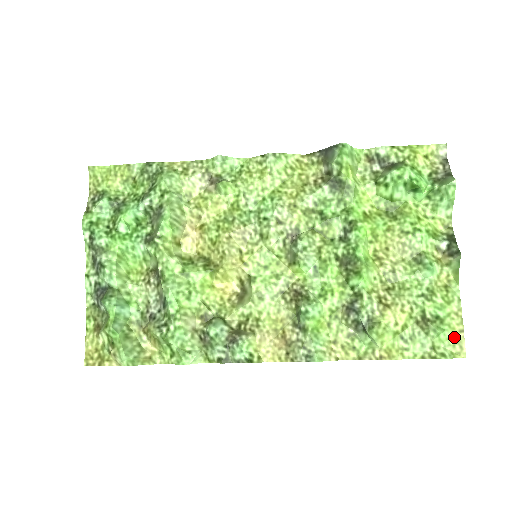
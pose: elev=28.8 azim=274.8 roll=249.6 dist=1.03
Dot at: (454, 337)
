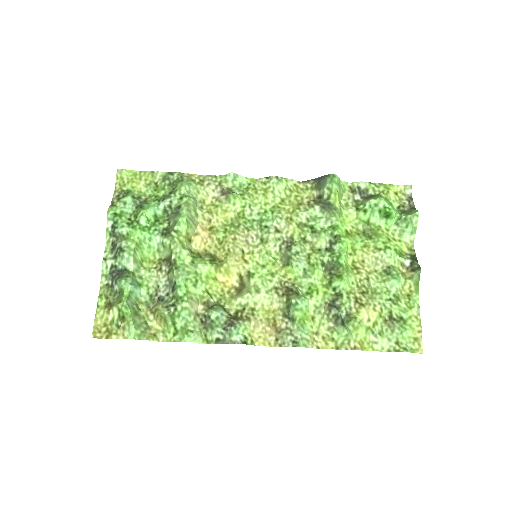
Dot at: (414, 336)
